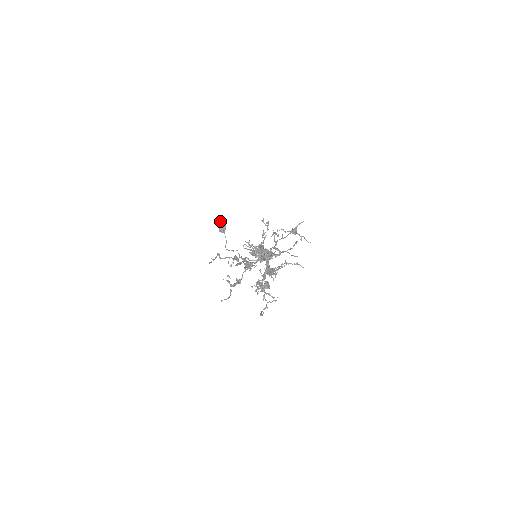
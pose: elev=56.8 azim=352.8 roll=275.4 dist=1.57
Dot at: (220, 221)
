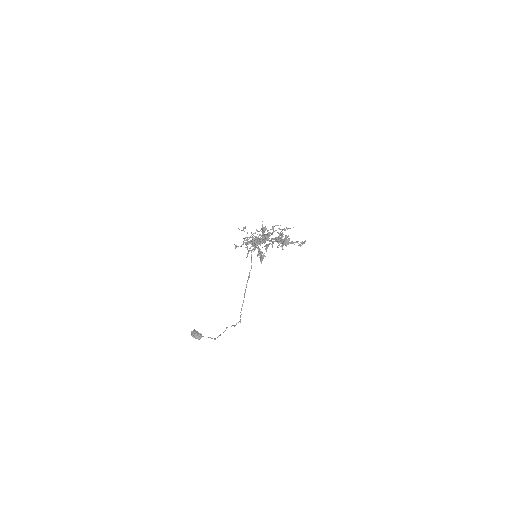
Dot at: (191, 333)
